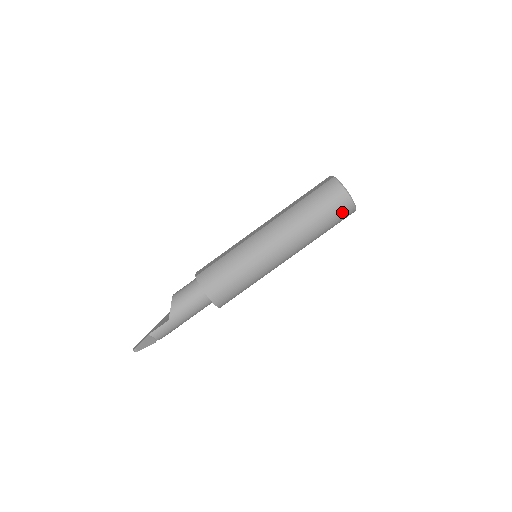
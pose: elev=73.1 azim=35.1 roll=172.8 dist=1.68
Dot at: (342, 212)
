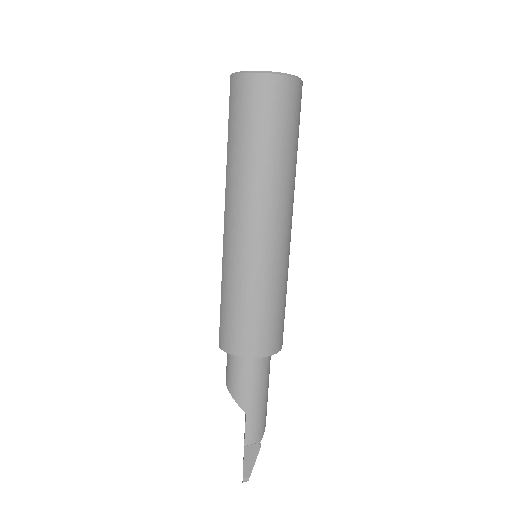
Dot at: (283, 102)
